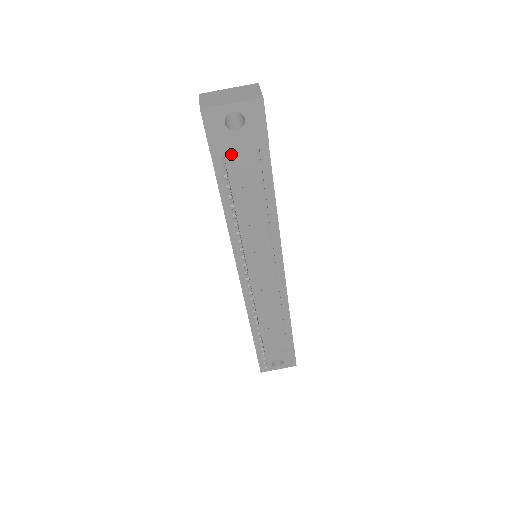
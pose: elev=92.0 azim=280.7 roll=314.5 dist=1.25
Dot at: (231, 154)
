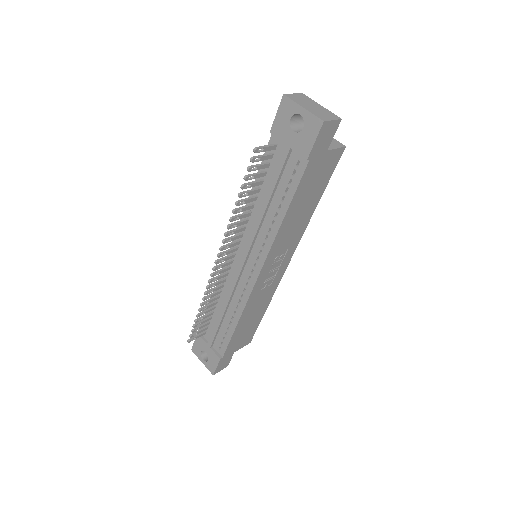
Dot at: (282, 148)
